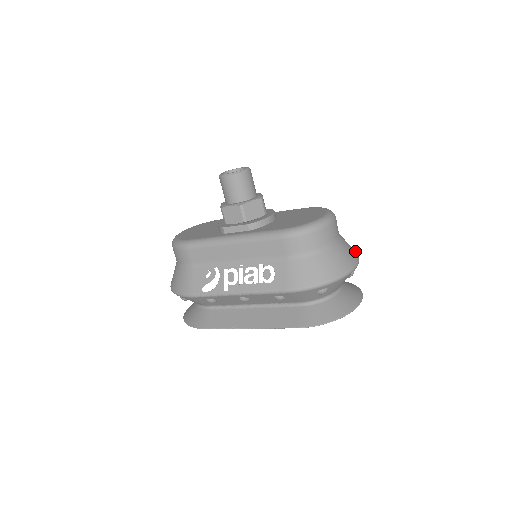
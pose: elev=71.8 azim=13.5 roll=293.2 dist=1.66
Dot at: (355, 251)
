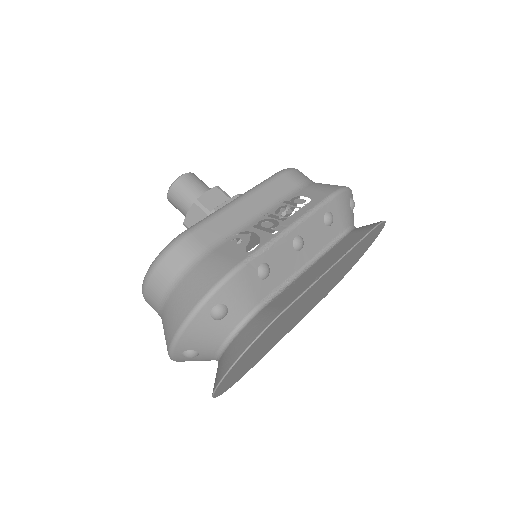
Dot at: occluded
